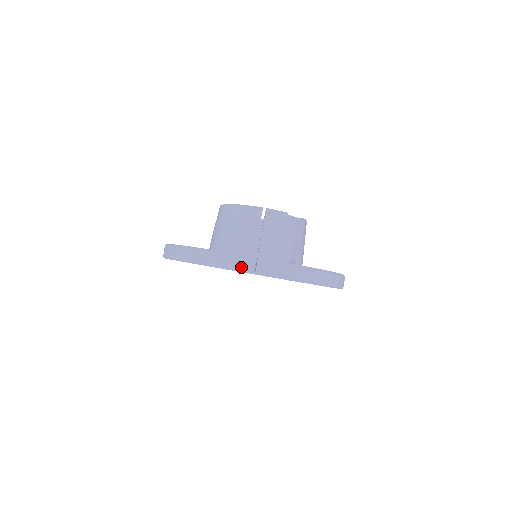
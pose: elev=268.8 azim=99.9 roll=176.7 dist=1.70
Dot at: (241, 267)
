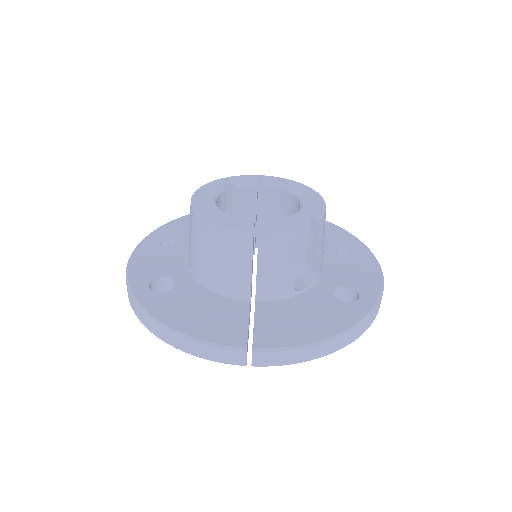
Dot at: (230, 361)
